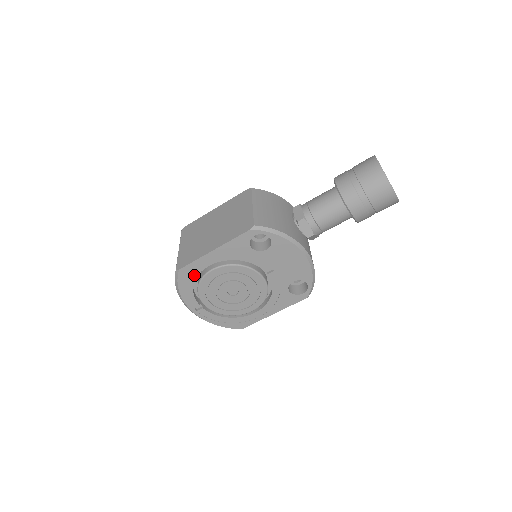
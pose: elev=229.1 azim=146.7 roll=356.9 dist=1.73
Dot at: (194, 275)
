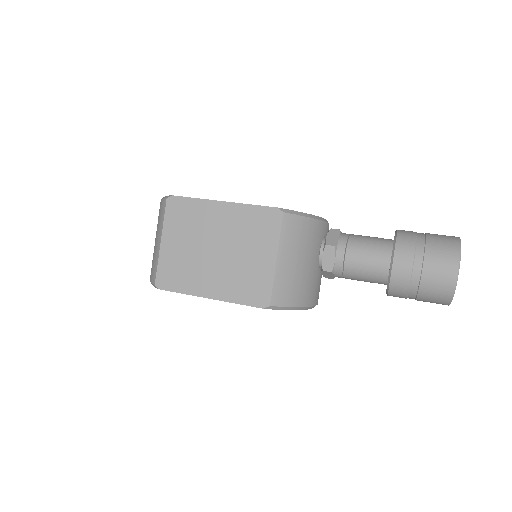
Dot at: occluded
